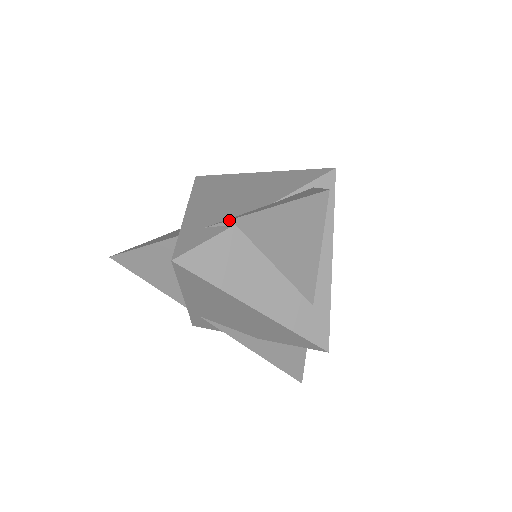
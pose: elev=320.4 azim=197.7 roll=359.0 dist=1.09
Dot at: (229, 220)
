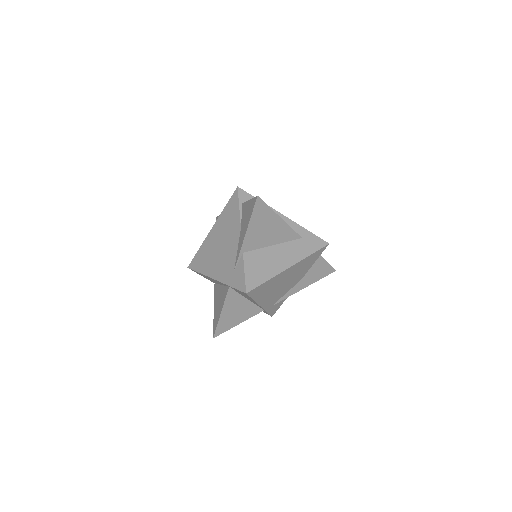
Dot at: (239, 255)
